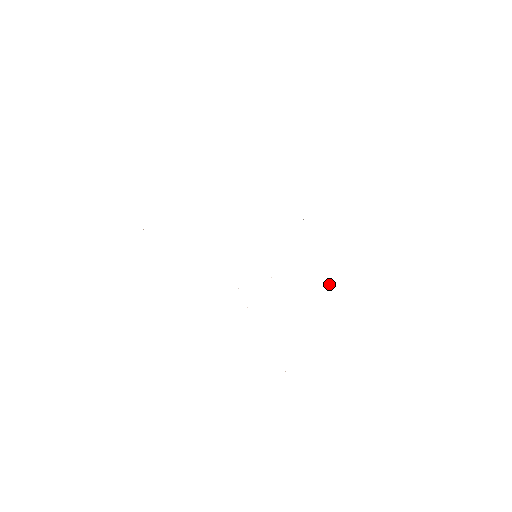
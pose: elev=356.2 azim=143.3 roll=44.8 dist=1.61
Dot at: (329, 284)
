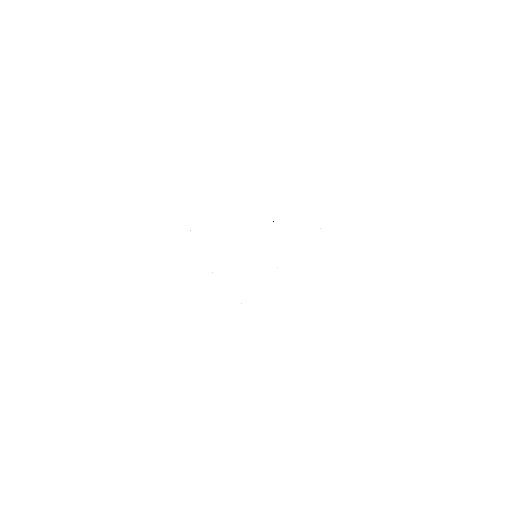
Dot at: occluded
